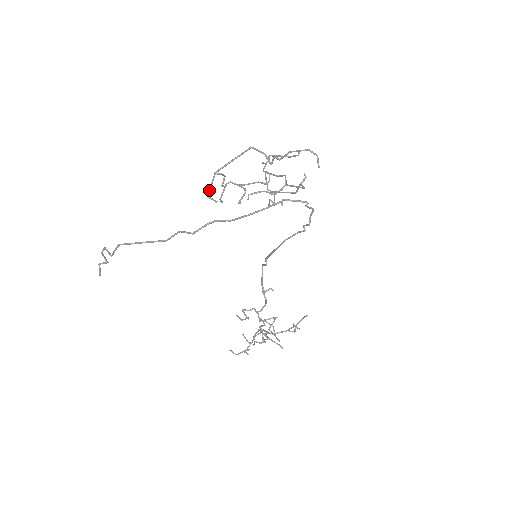
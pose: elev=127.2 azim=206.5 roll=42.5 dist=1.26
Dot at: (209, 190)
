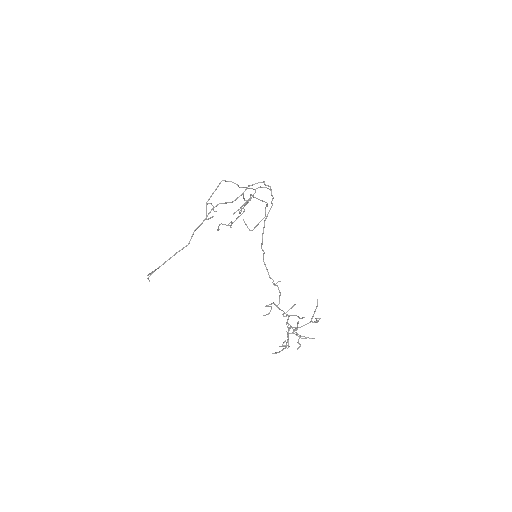
Dot at: occluded
